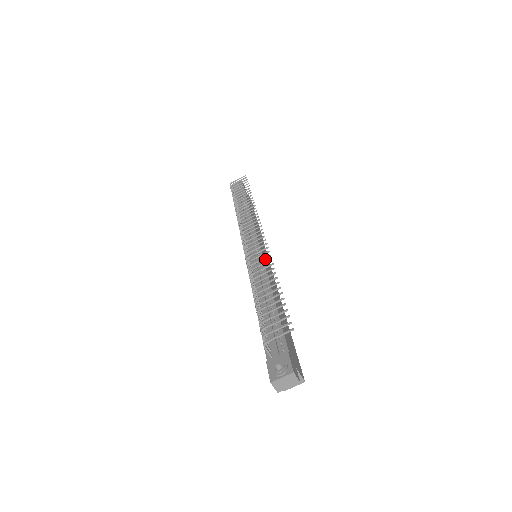
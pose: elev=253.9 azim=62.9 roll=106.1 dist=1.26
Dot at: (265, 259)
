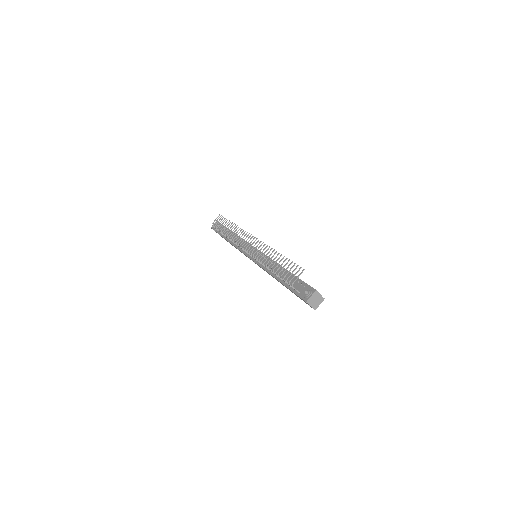
Dot at: occluded
